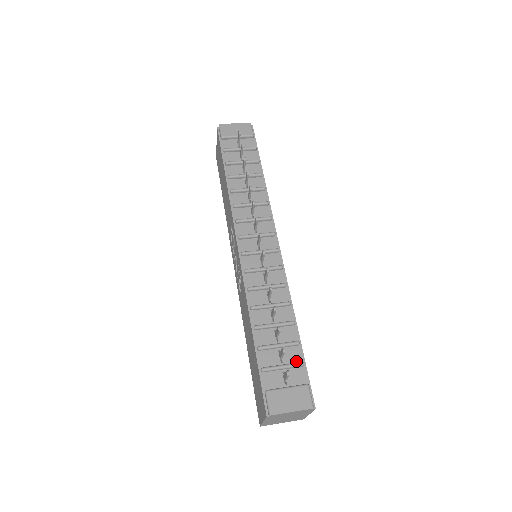
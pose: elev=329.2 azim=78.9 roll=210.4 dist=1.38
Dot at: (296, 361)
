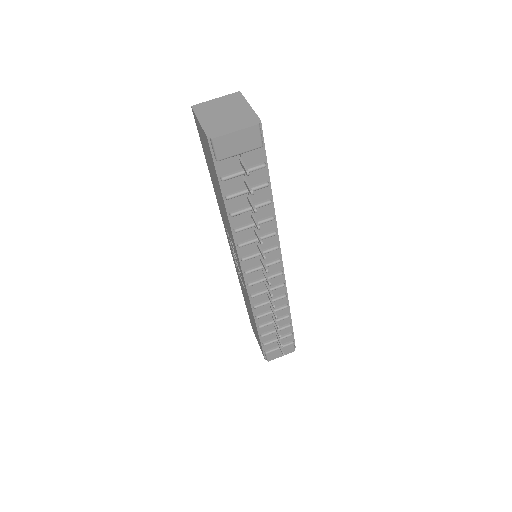
Dot at: (287, 333)
